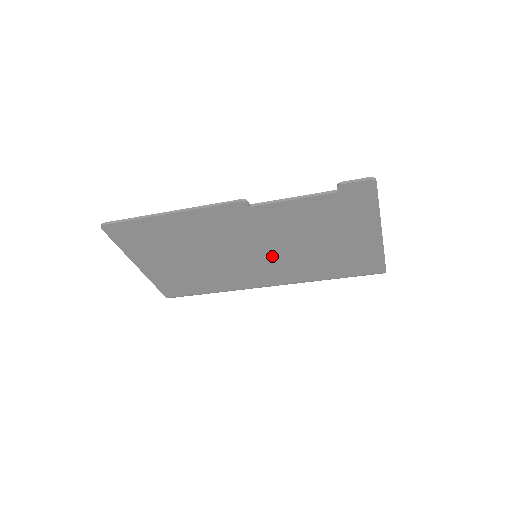
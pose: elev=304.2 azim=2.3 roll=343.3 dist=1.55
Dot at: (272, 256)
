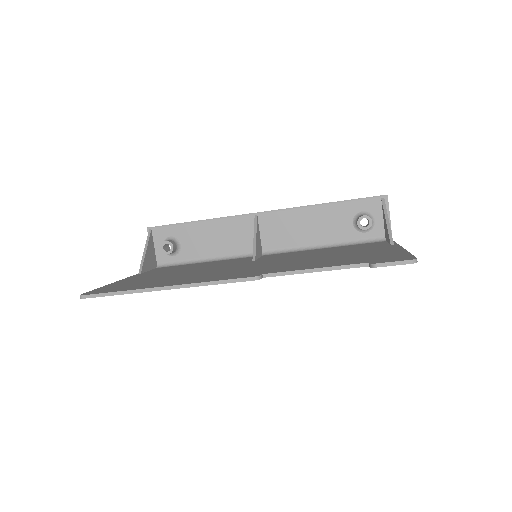
Dot at: occluded
